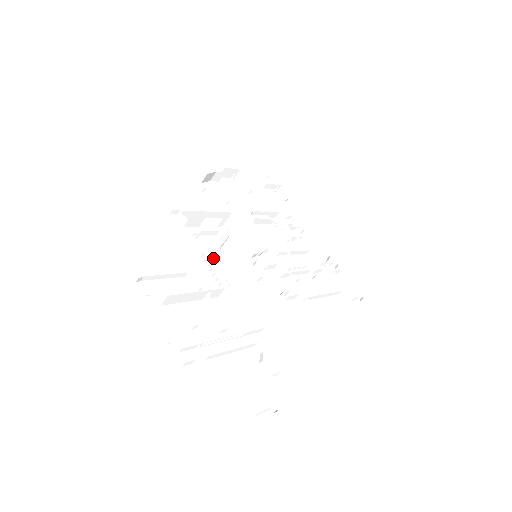
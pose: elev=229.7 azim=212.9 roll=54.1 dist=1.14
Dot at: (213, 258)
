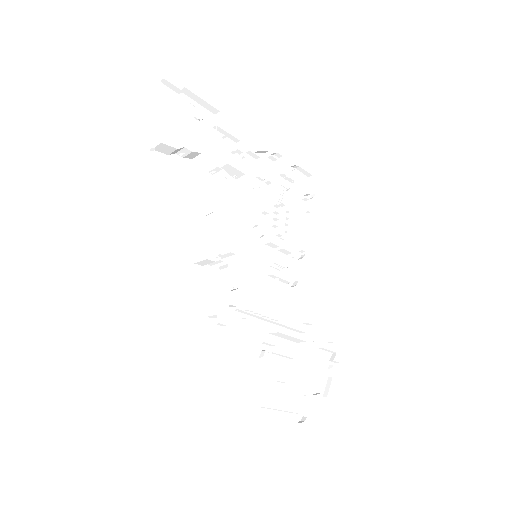
Dot at: (247, 311)
